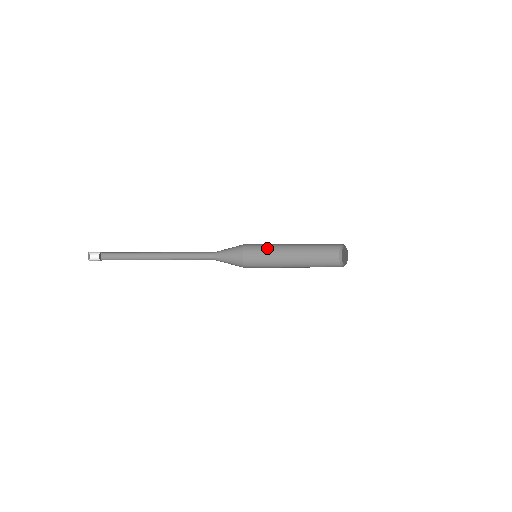
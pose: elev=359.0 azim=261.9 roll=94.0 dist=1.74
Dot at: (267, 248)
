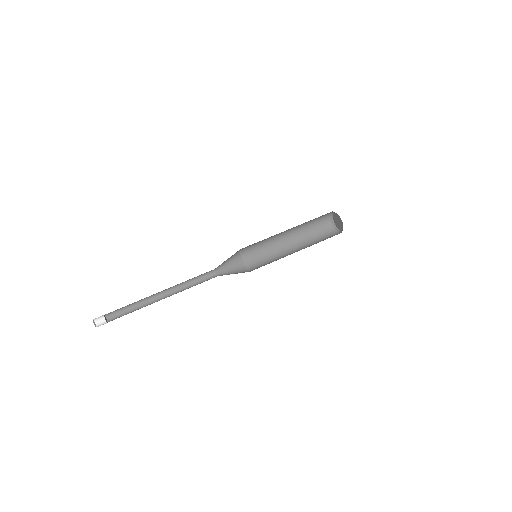
Dot at: (262, 241)
